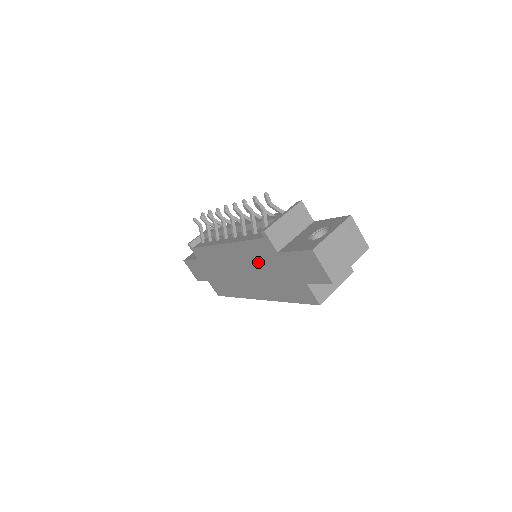
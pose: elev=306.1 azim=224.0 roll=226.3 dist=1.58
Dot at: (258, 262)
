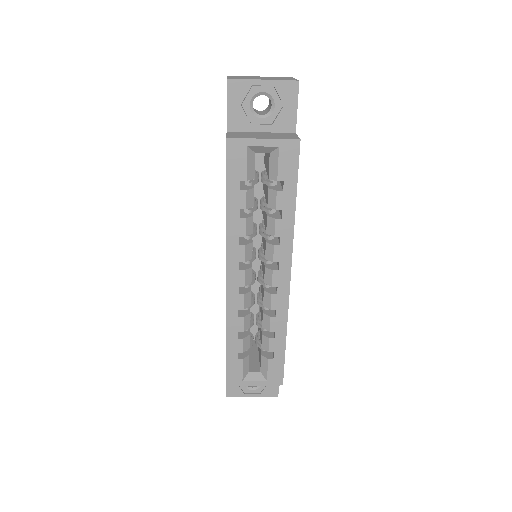
Dot at: occluded
